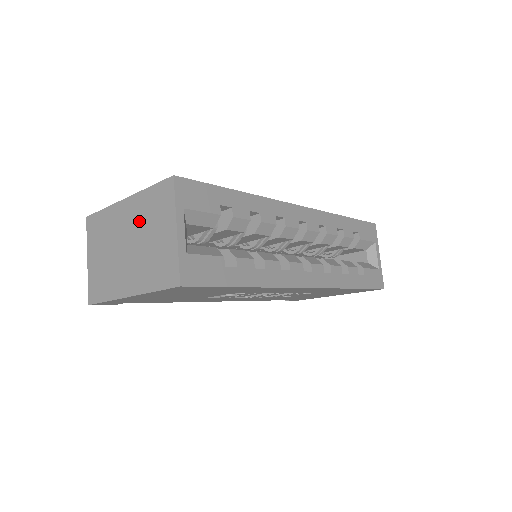
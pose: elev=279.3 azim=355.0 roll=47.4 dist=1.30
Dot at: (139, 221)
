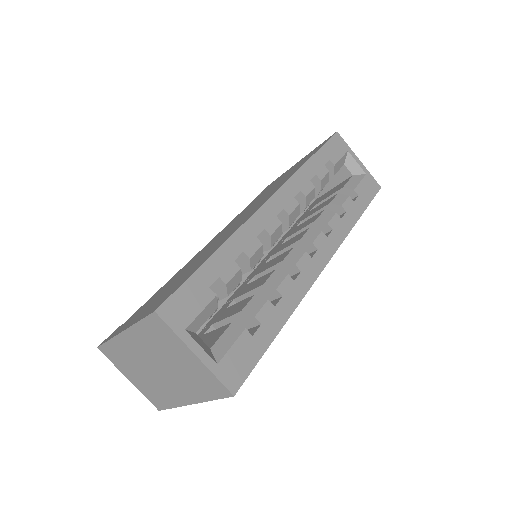
Dot at: (152, 349)
